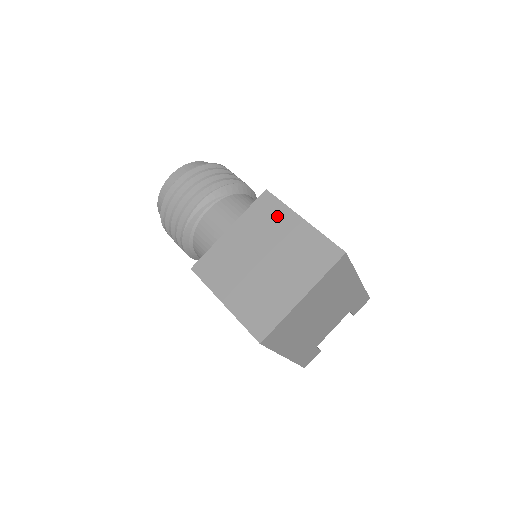
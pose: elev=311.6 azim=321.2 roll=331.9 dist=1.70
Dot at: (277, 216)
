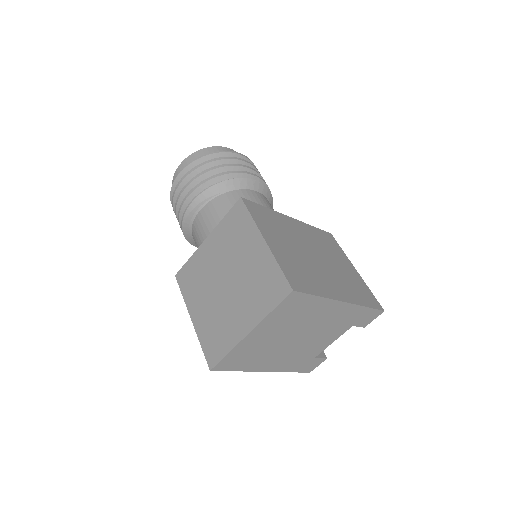
Dot at: (244, 232)
